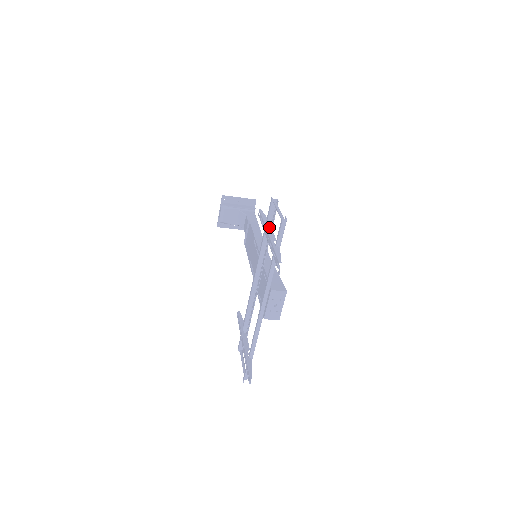
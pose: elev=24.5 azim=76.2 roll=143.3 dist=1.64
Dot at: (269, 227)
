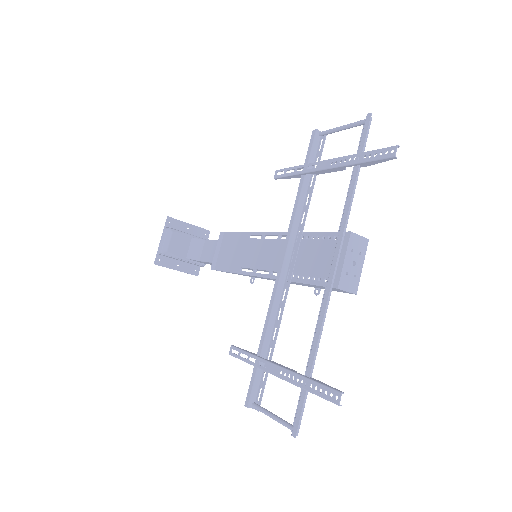
Dot at: (317, 163)
